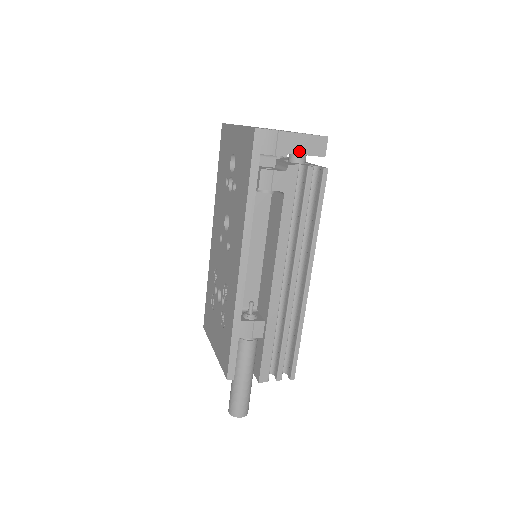
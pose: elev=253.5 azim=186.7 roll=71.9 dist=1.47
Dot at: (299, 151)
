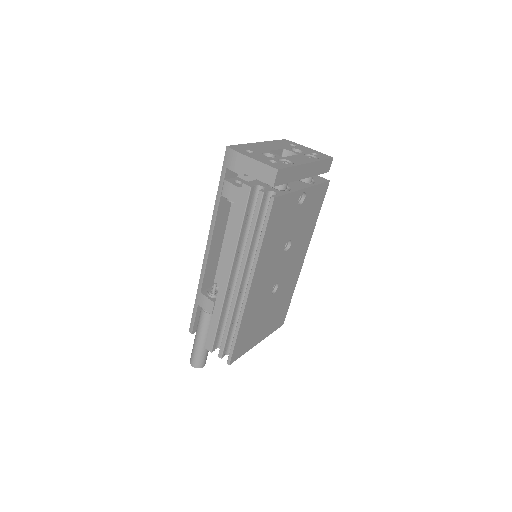
Dot at: (253, 174)
